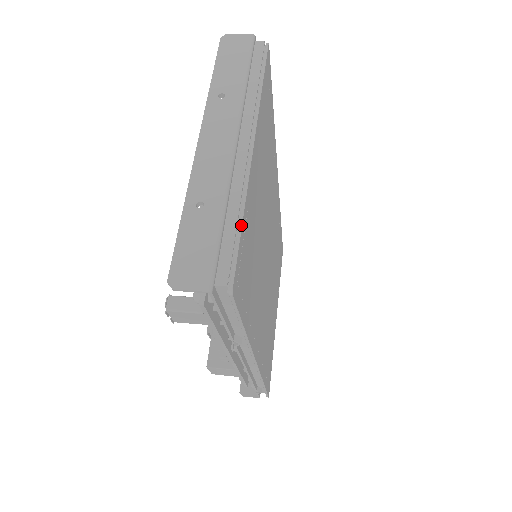
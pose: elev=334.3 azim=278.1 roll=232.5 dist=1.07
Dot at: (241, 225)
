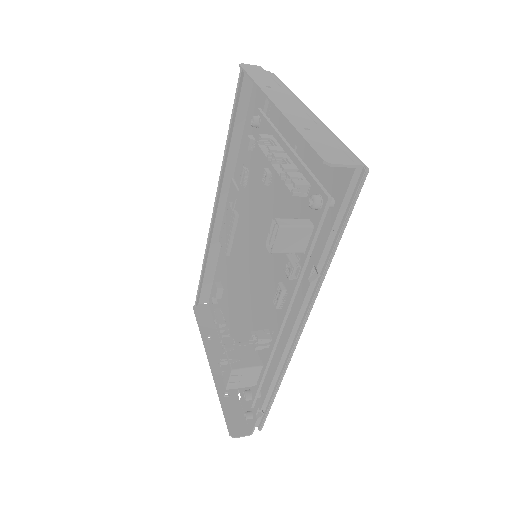
Dot at: occluded
